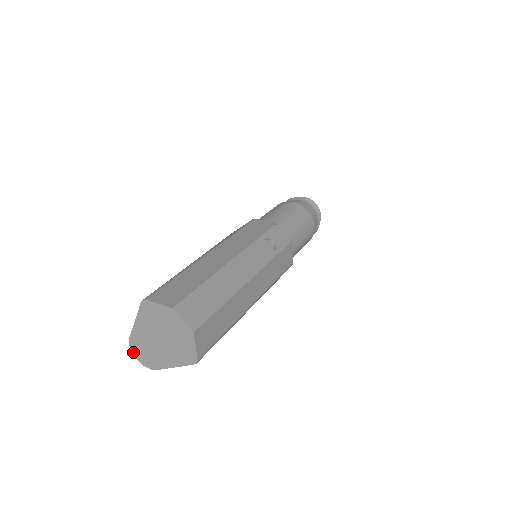
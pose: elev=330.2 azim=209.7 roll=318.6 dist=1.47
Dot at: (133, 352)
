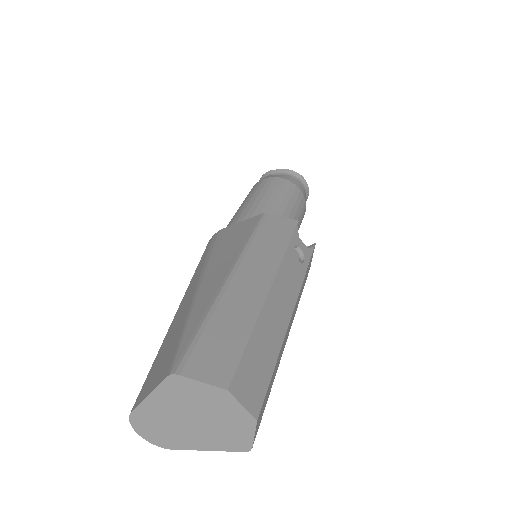
Dot at: (134, 427)
